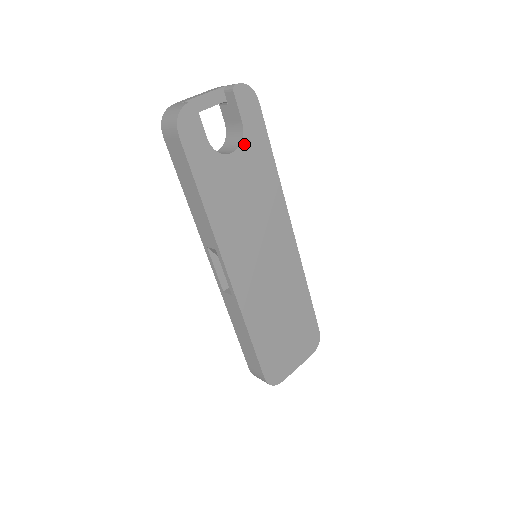
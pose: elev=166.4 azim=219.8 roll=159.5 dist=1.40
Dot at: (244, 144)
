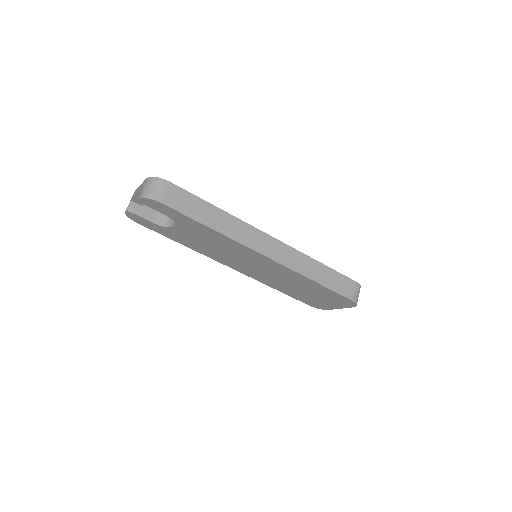
Dot at: (177, 222)
